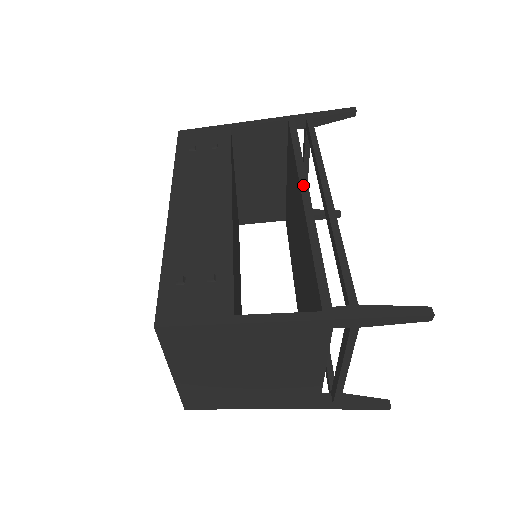
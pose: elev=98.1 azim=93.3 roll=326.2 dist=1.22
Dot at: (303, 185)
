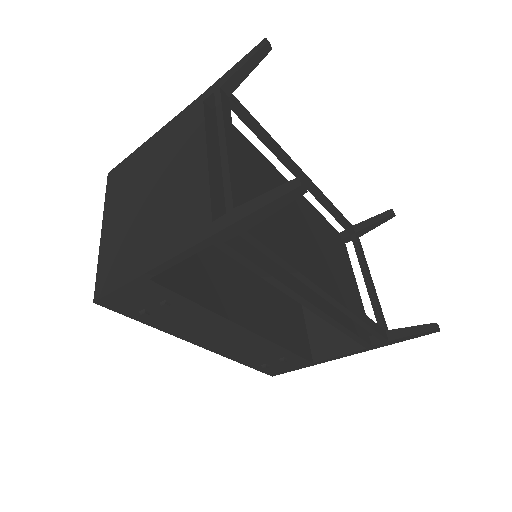
Dot at: (302, 303)
